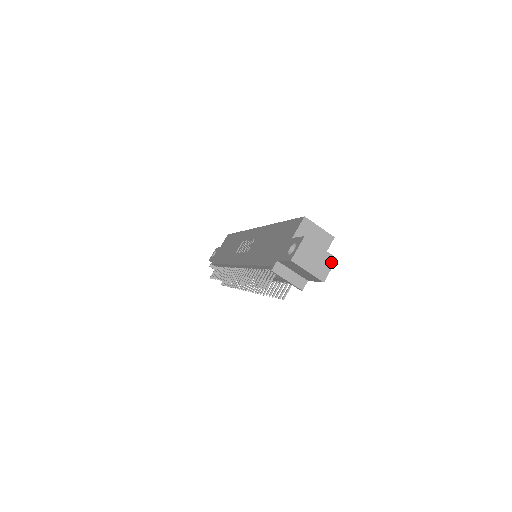
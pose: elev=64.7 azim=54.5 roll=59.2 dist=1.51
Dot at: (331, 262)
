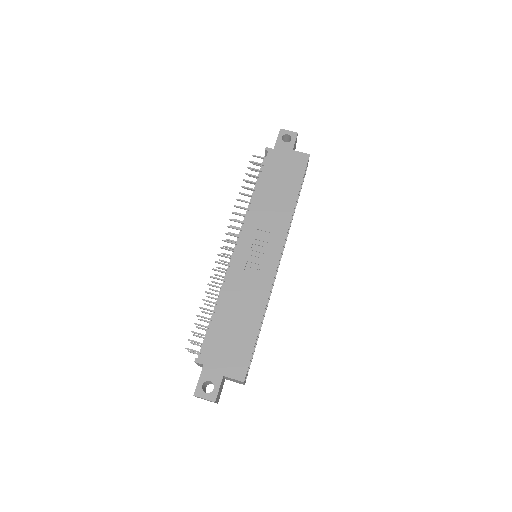
Dot at: occluded
